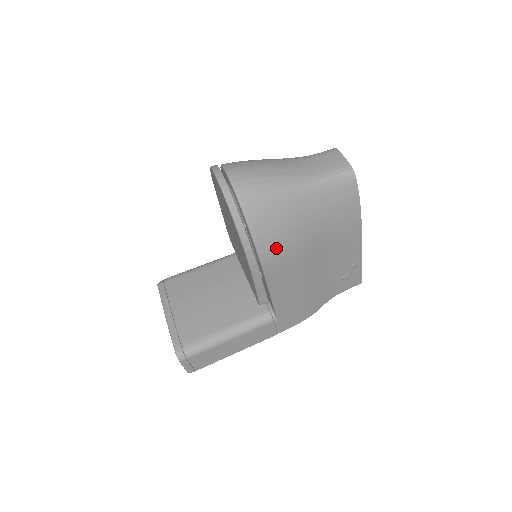
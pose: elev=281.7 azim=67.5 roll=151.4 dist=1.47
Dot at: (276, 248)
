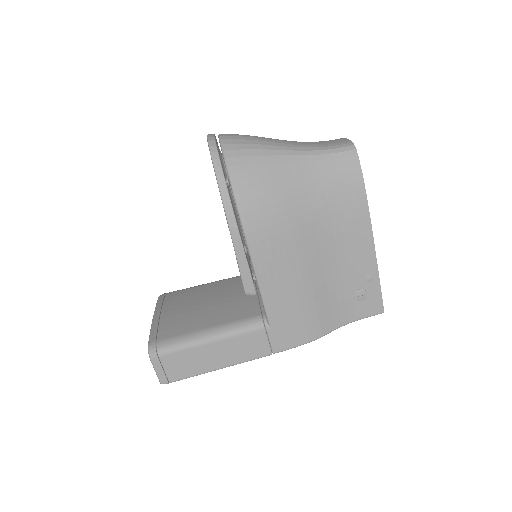
Dot at: (261, 213)
